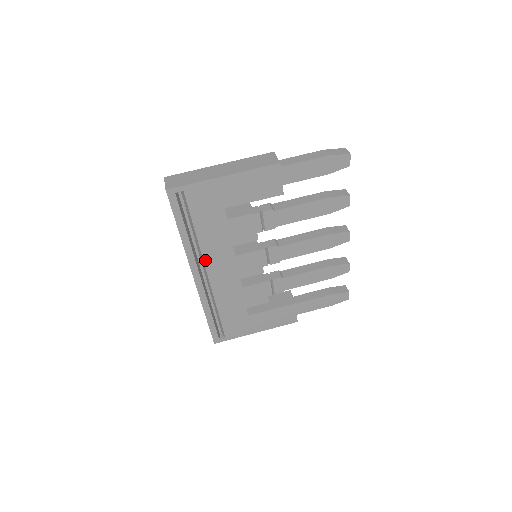
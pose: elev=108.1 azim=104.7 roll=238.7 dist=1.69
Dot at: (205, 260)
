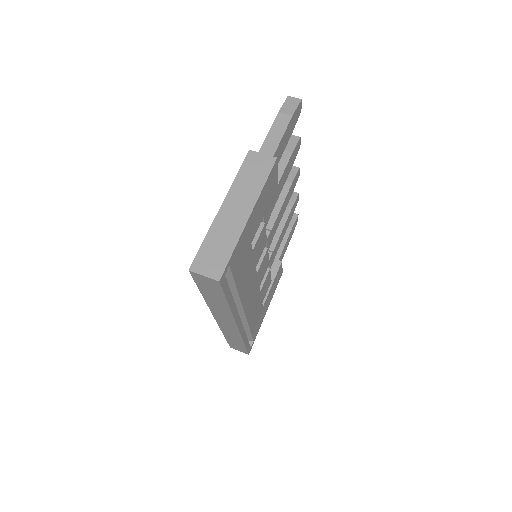
Dot at: (242, 303)
